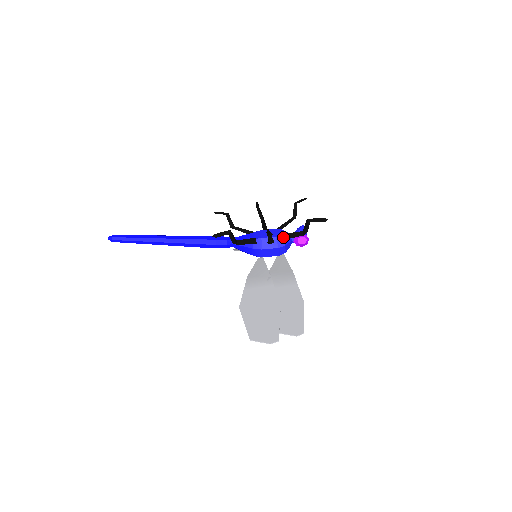
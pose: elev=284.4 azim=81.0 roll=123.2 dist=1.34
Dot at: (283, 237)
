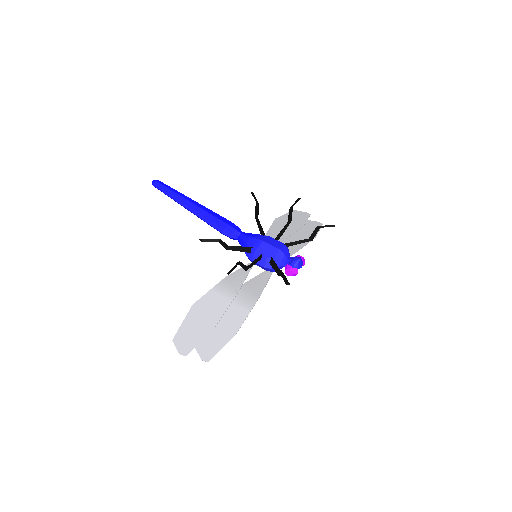
Dot at: (271, 262)
